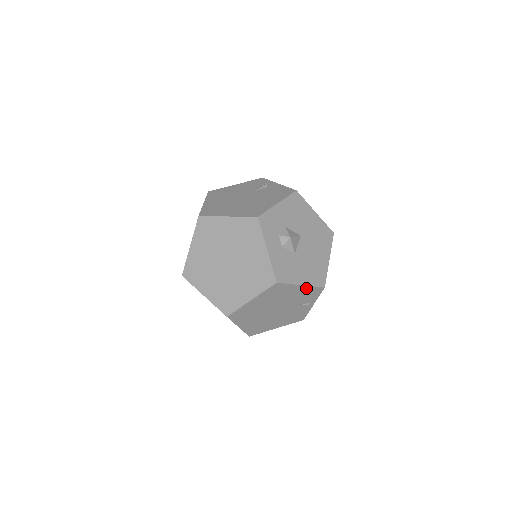
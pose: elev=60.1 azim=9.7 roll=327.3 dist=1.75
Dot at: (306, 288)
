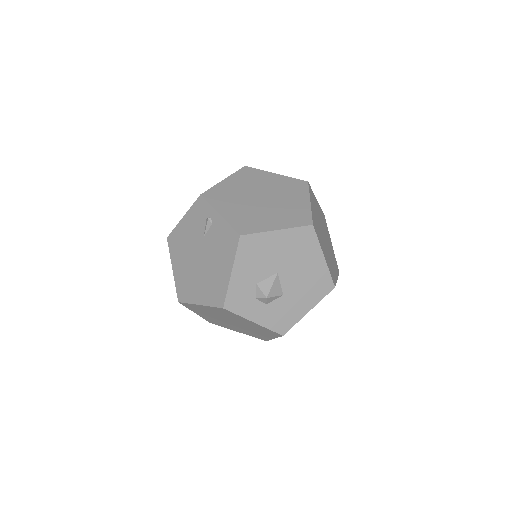
Dot at: (316, 304)
